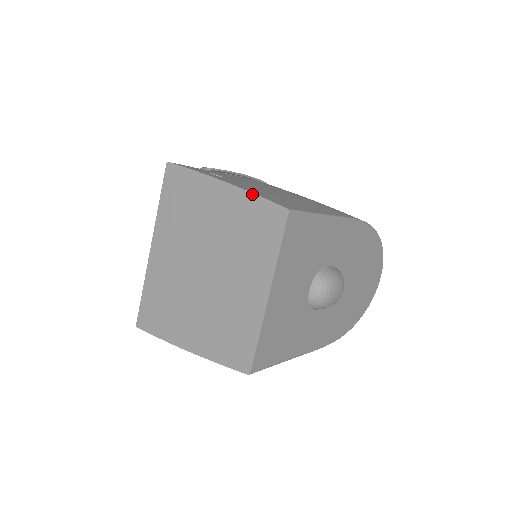
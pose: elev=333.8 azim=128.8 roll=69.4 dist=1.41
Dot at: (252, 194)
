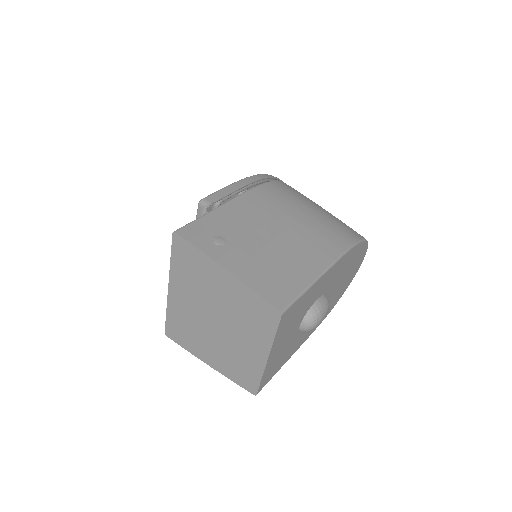
Dot at: (251, 290)
